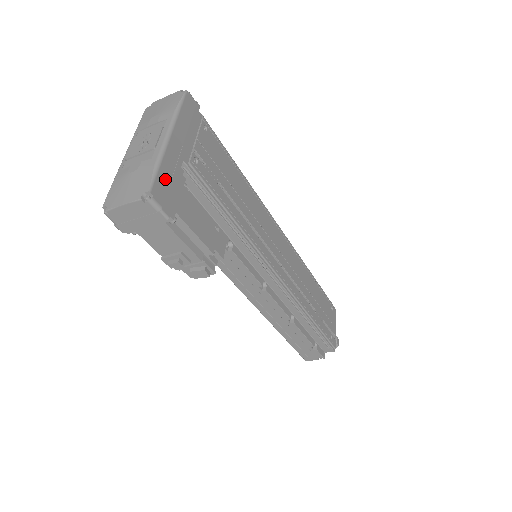
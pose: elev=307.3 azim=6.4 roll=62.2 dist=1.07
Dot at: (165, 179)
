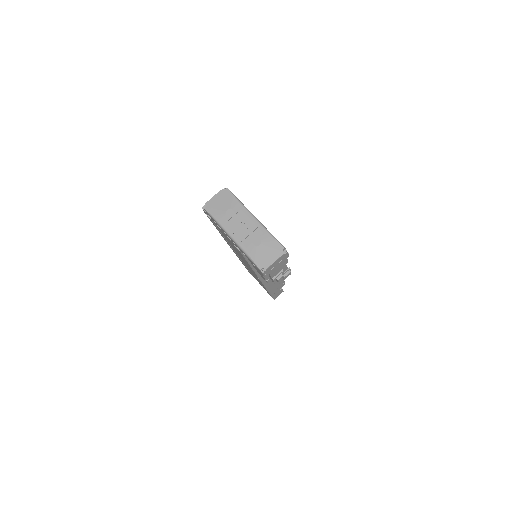
Dot at: occluded
